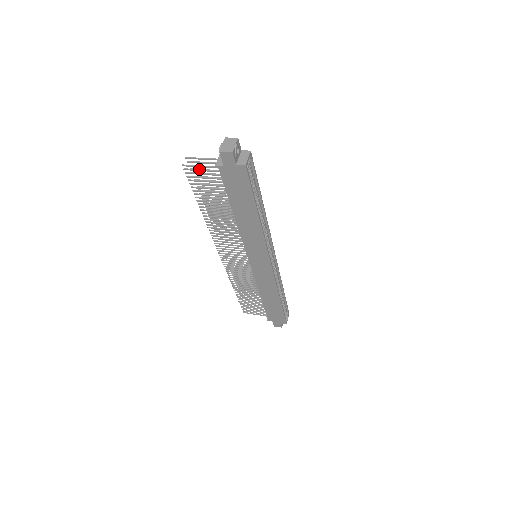
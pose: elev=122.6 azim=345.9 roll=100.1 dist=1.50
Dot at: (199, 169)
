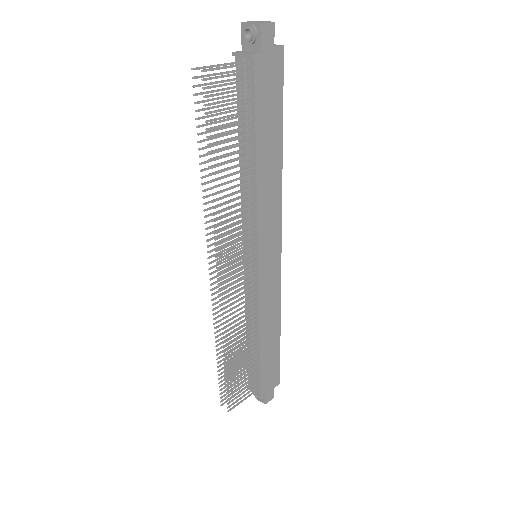
Dot at: (222, 75)
